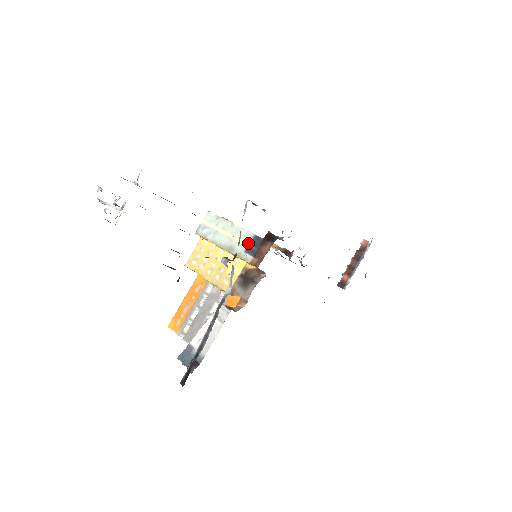
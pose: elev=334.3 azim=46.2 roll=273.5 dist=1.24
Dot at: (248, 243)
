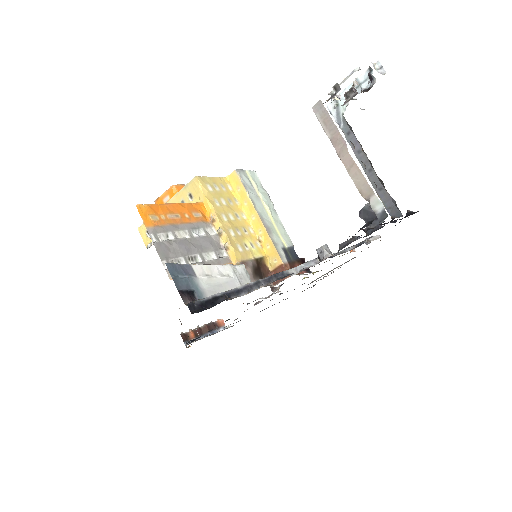
Dot at: (287, 245)
